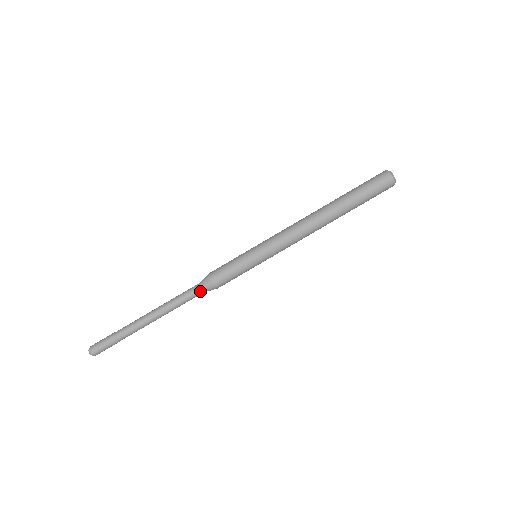
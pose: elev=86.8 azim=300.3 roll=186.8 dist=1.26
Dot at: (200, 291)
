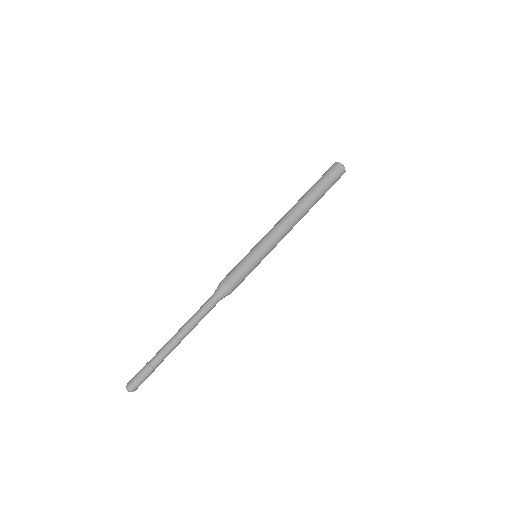
Dot at: (214, 295)
